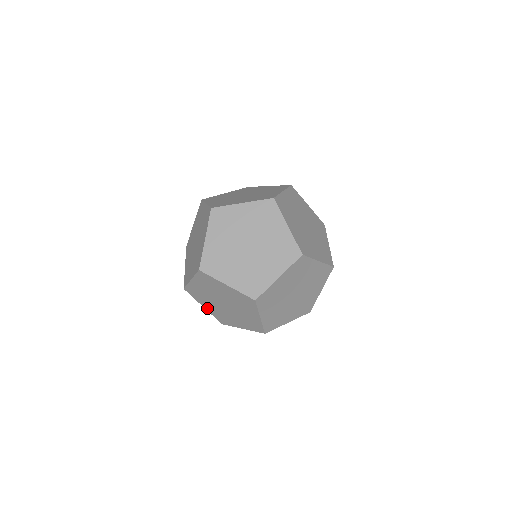
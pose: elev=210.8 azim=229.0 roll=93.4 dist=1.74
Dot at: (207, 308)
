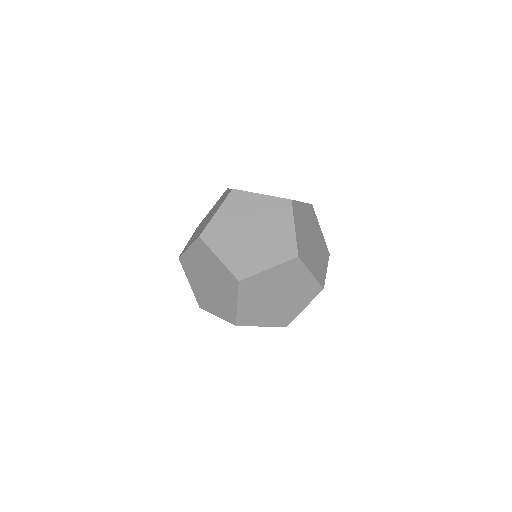
Dot at: (265, 324)
